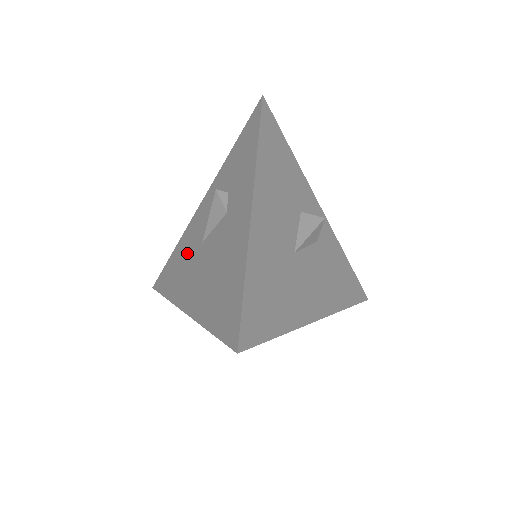
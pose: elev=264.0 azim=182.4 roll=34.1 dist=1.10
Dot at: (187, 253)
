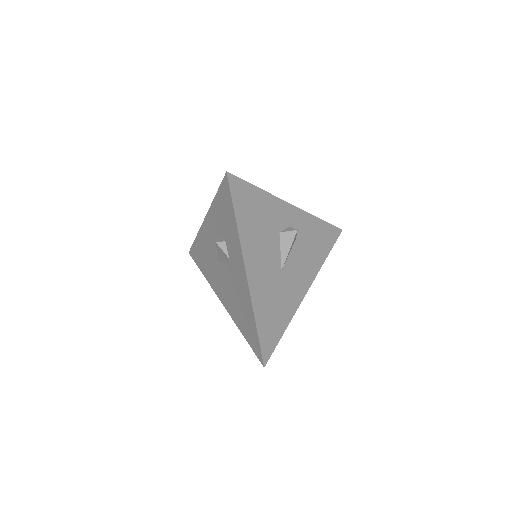
Dot at: (208, 257)
